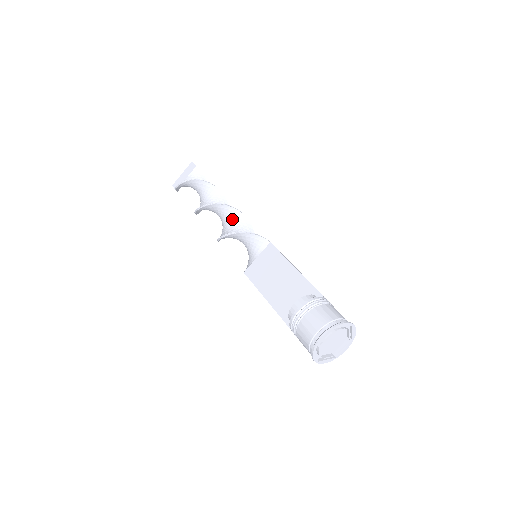
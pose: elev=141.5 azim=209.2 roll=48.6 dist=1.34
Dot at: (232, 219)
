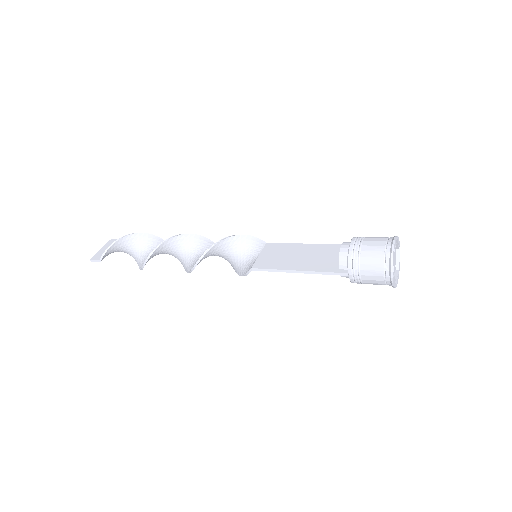
Dot at: (204, 247)
